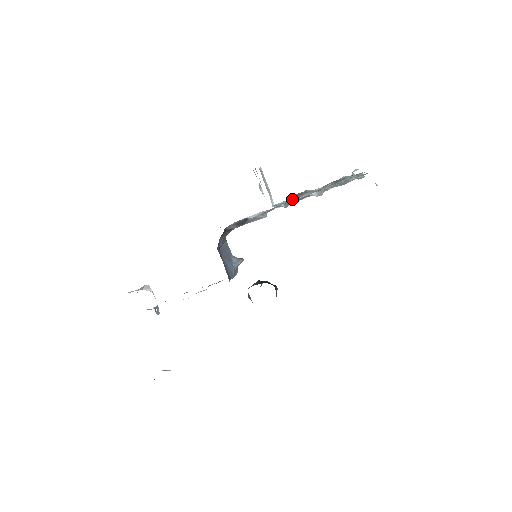
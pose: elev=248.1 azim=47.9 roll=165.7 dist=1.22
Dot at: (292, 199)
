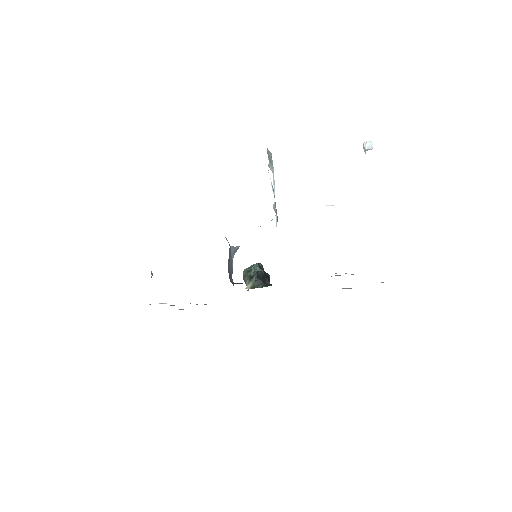
Dot at: occluded
